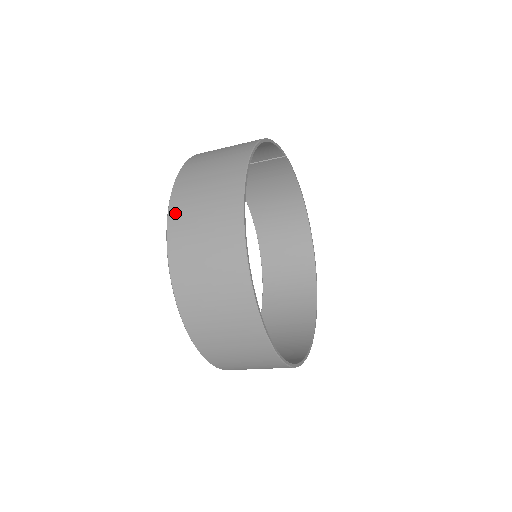
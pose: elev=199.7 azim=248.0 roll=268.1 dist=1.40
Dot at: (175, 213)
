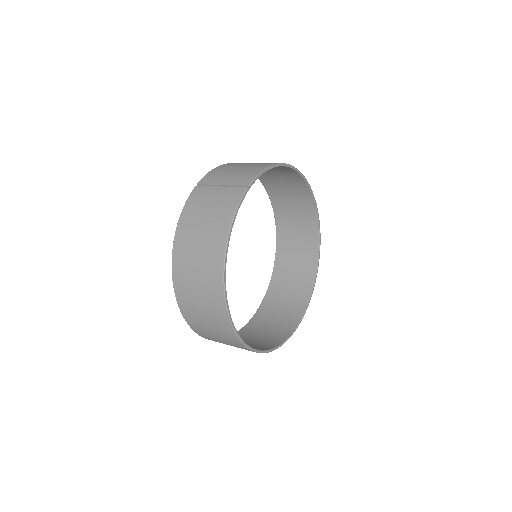
Dot at: (191, 323)
